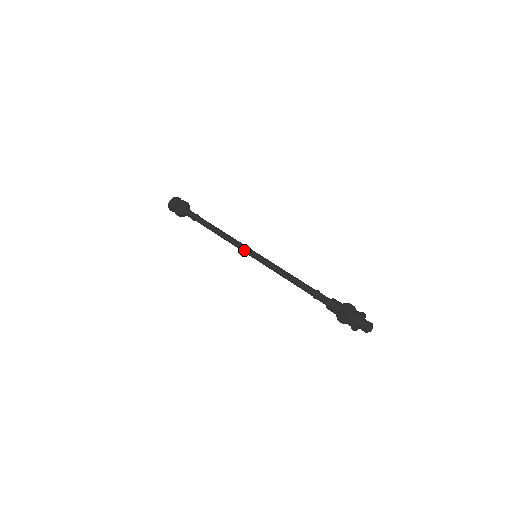
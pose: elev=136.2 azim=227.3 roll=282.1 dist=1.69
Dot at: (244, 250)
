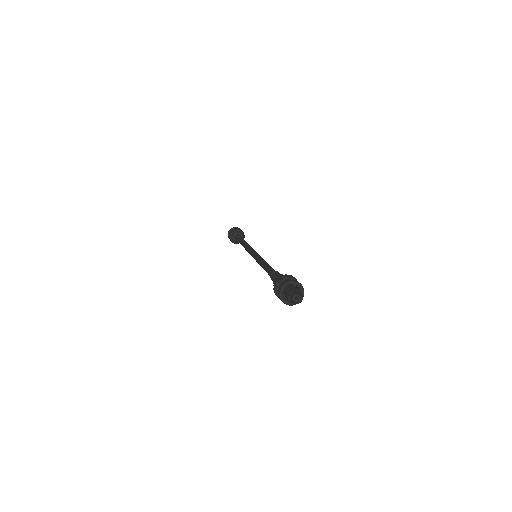
Dot at: (251, 251)
